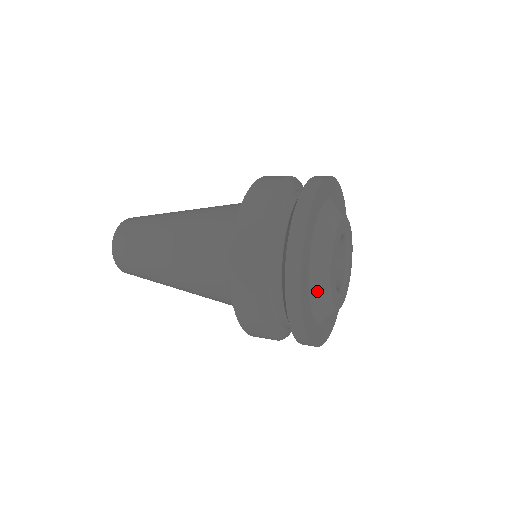
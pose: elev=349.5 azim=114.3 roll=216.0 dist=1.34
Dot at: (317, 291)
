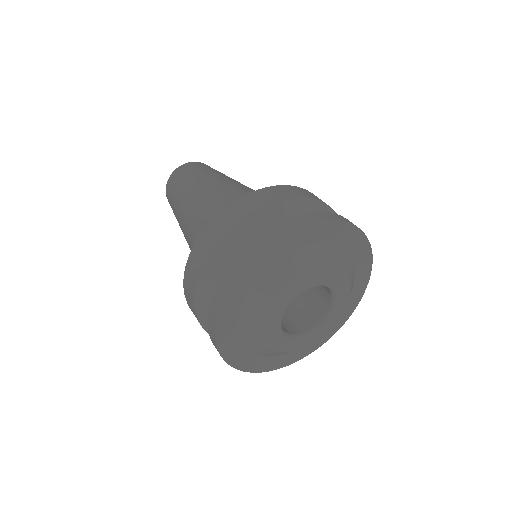
Dot at: (259, 296)
